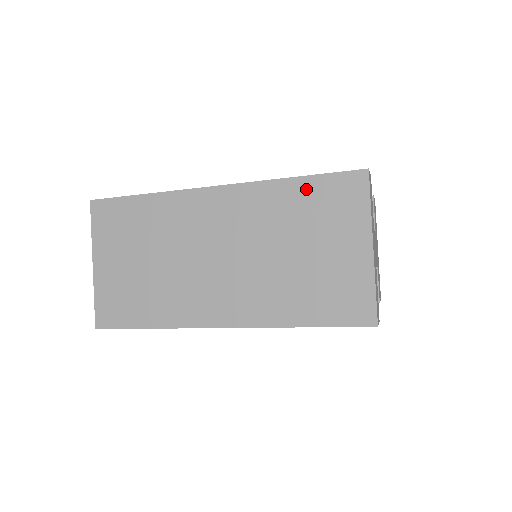
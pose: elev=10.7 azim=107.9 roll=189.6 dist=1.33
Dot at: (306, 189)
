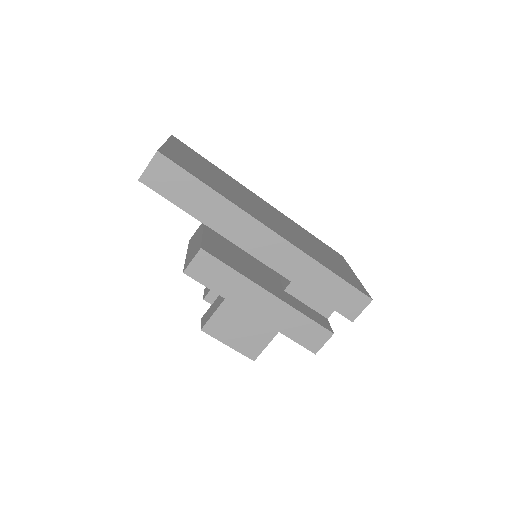
Dot at: (315, 238)
